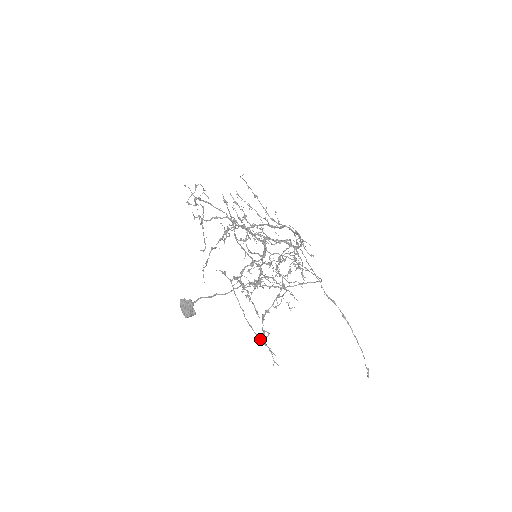
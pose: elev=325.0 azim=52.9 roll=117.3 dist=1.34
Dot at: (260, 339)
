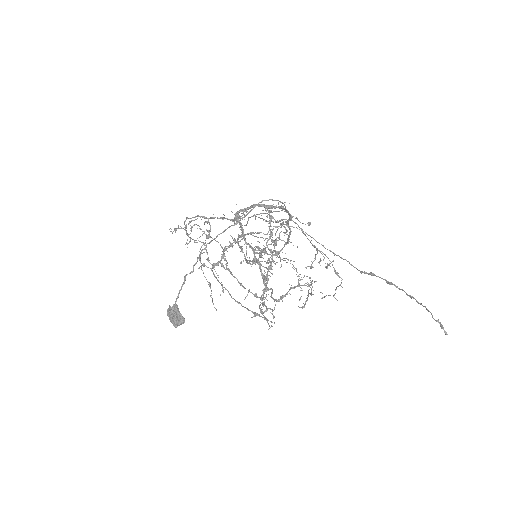
Dot at: (251, 311)
